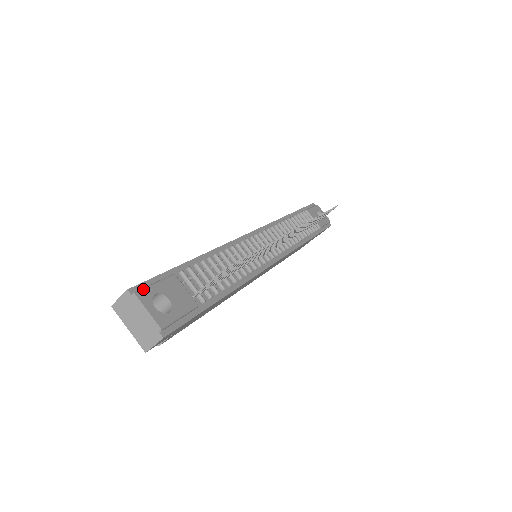
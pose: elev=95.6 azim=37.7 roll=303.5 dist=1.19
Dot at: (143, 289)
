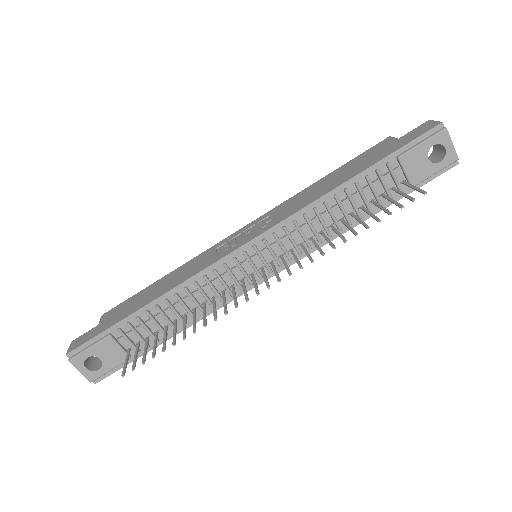
Dot at: (76, 356)
